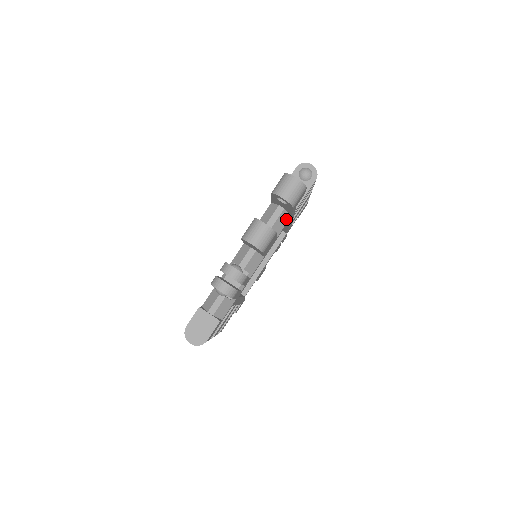
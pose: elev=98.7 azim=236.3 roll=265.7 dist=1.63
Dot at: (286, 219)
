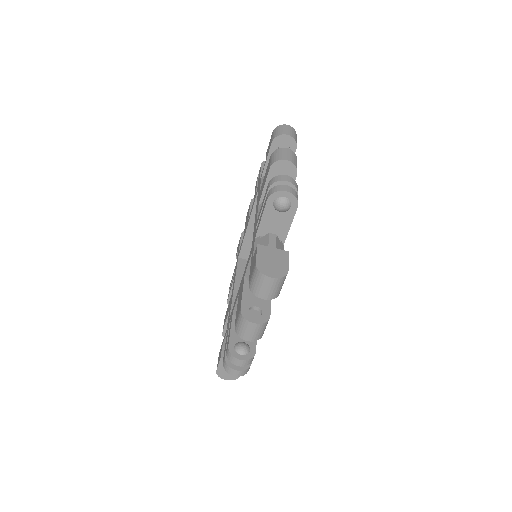
Dot at: occluded
